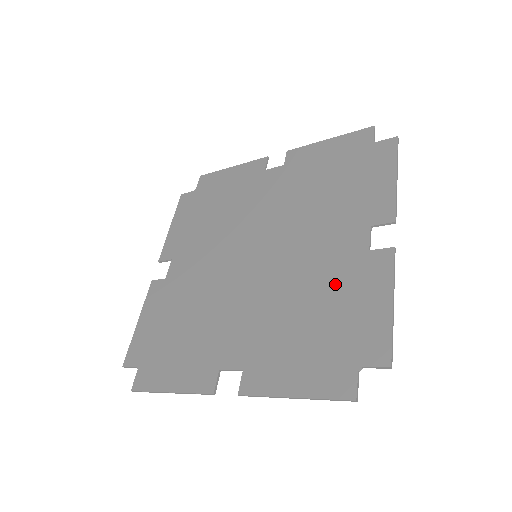
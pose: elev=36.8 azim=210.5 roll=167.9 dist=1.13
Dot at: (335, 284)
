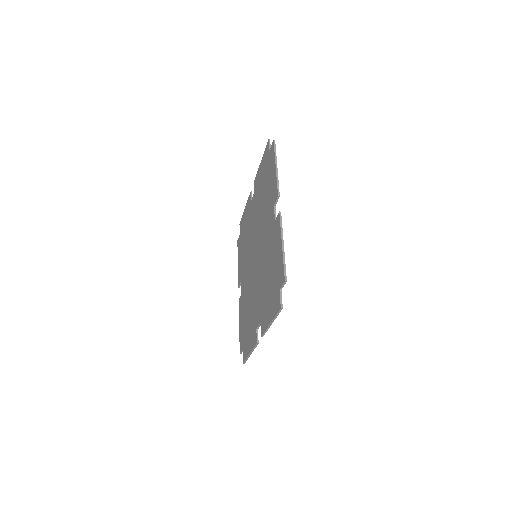
Dot at: (271, 250)
